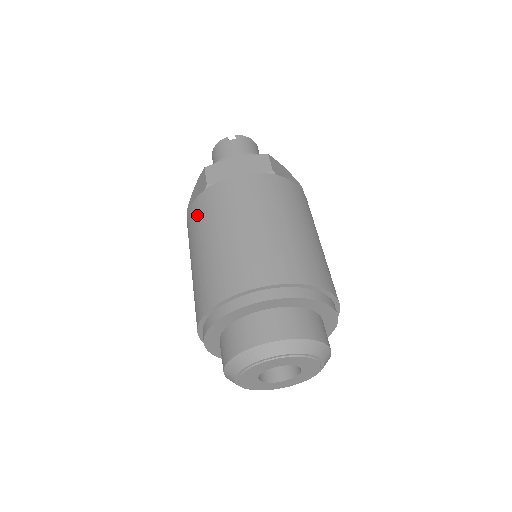
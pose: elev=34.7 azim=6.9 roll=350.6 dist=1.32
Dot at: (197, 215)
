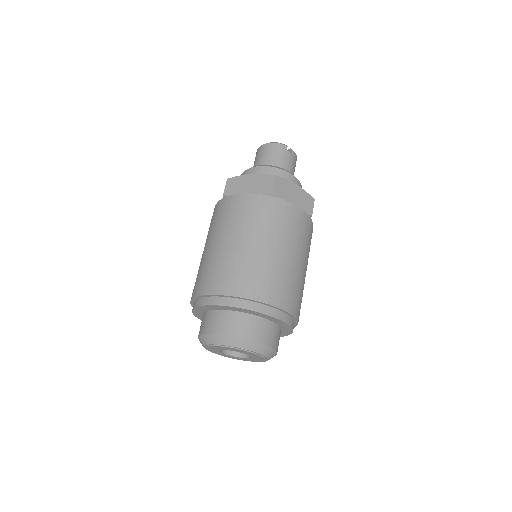
Dot at: (252, 210)
